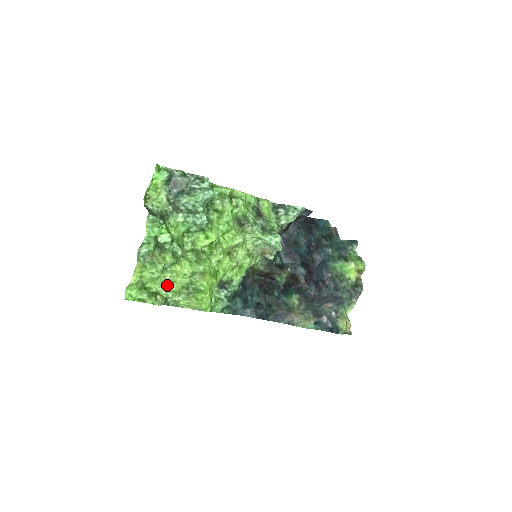
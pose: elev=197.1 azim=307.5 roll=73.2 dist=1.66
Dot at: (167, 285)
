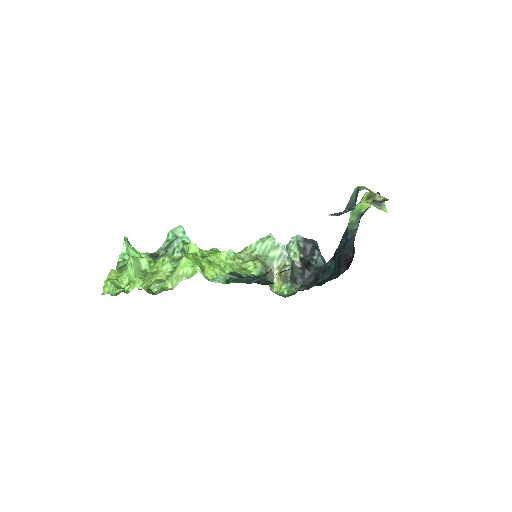
Dot at: (149, 280)
